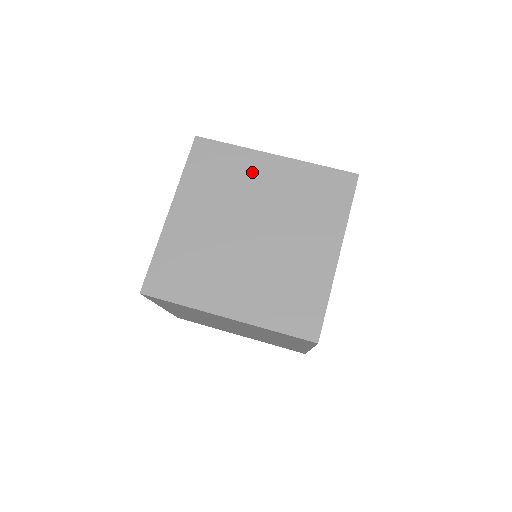
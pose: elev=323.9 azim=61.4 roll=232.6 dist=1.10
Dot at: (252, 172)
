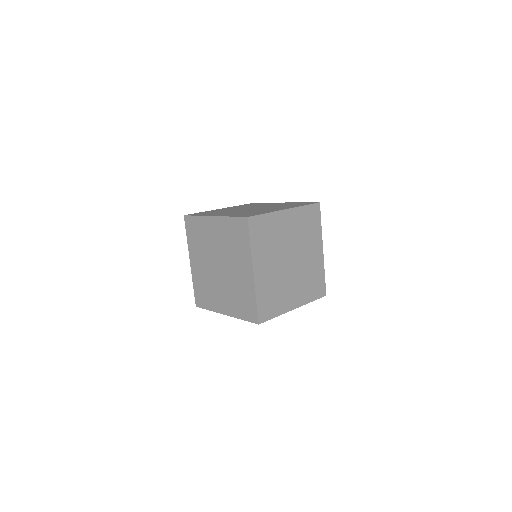
Dot at: (280, 226)
